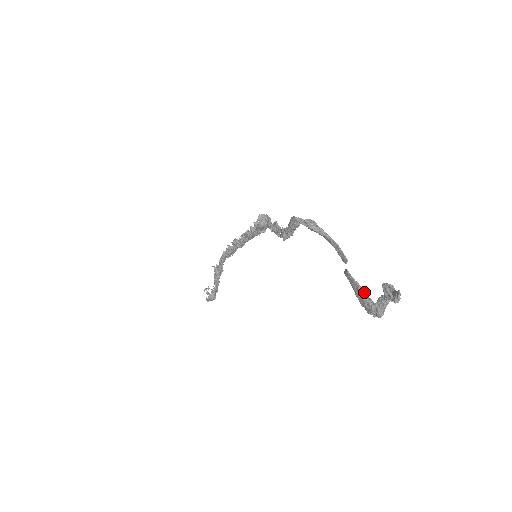
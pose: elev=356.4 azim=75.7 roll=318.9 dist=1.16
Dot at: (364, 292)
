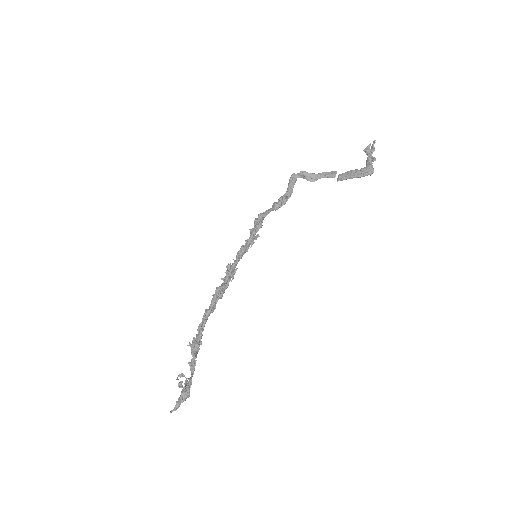
Dot at: (356, 170)
